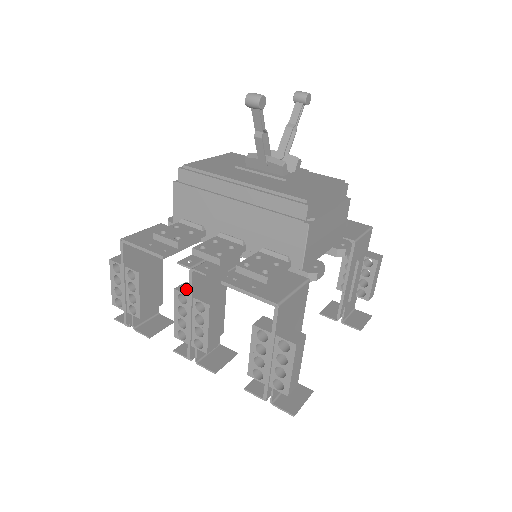
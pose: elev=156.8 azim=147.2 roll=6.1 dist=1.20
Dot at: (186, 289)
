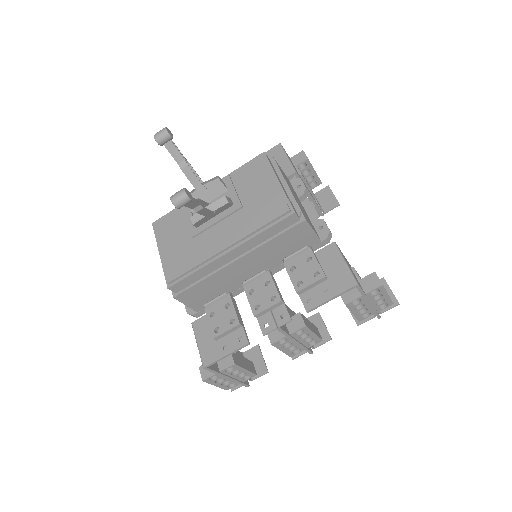
Dot at: (276, 335)
